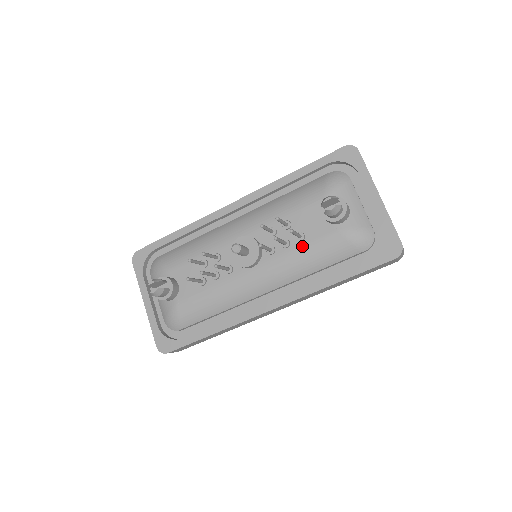
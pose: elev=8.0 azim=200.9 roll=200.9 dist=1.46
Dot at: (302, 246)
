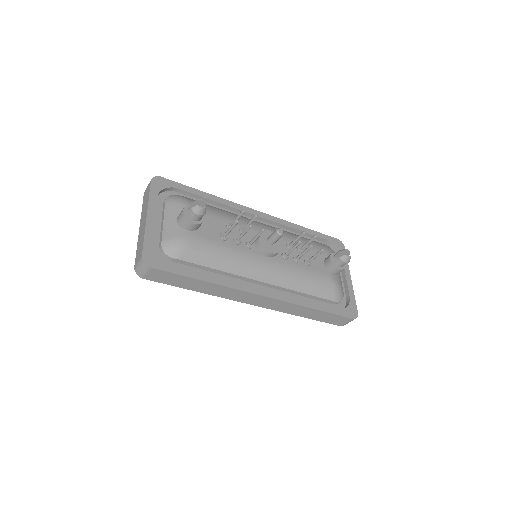
Dot at: (306, 269)
